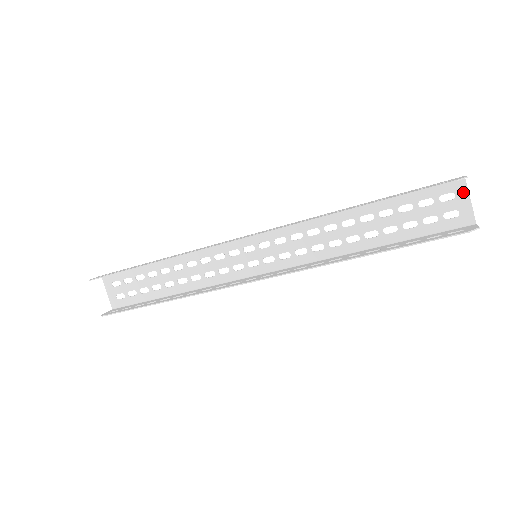
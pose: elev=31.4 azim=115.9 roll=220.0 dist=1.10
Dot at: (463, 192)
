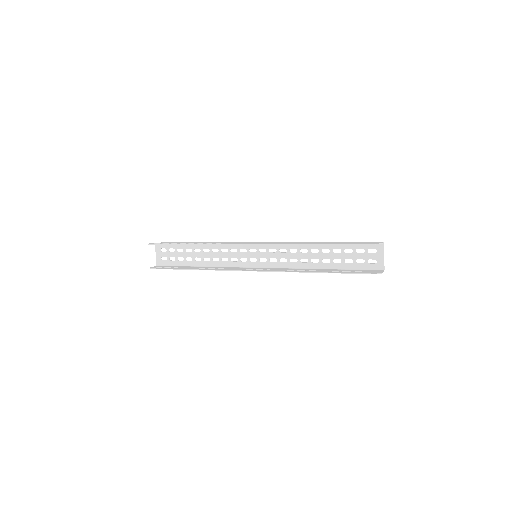
Dot at: (381, 250)
